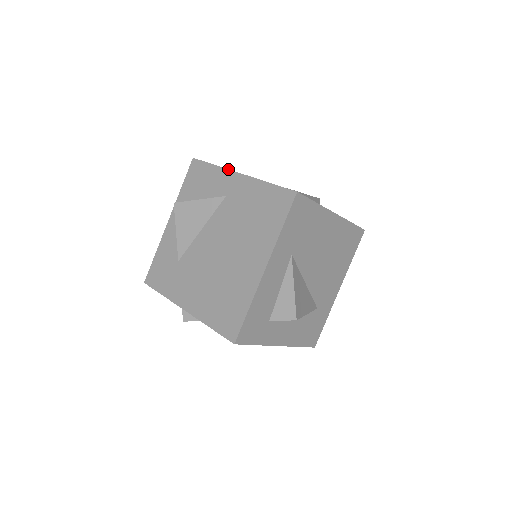
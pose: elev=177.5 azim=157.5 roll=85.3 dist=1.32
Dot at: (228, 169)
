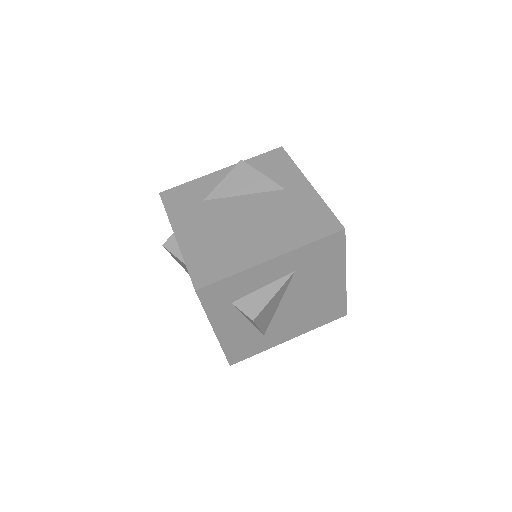
Dot at: (303, 174)
